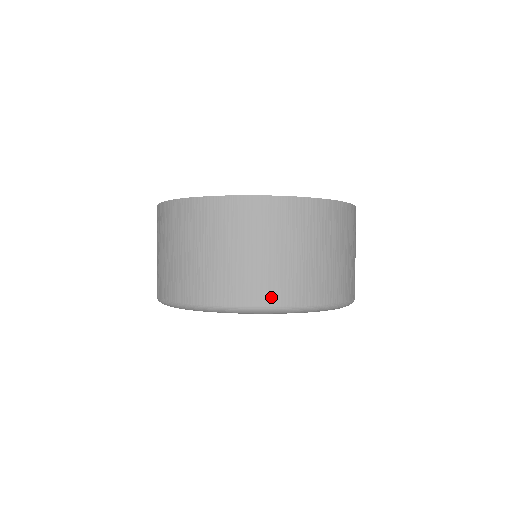
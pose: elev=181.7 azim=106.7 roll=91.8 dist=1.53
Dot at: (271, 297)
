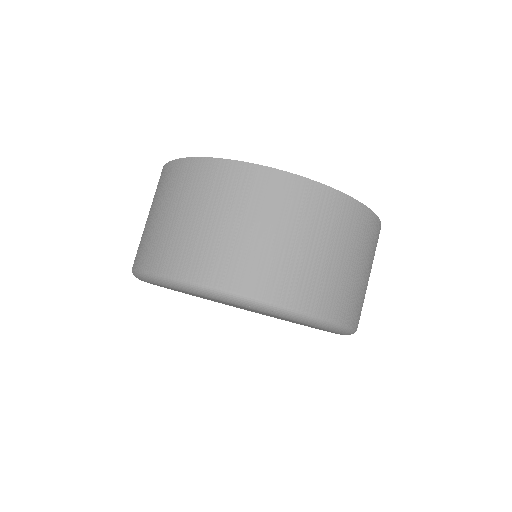
Dot at: (322, 306)
